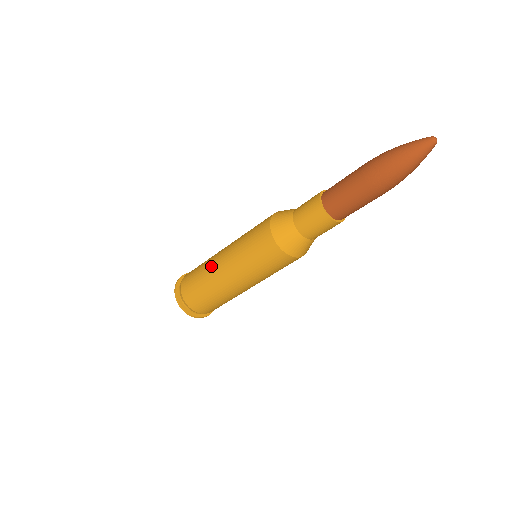
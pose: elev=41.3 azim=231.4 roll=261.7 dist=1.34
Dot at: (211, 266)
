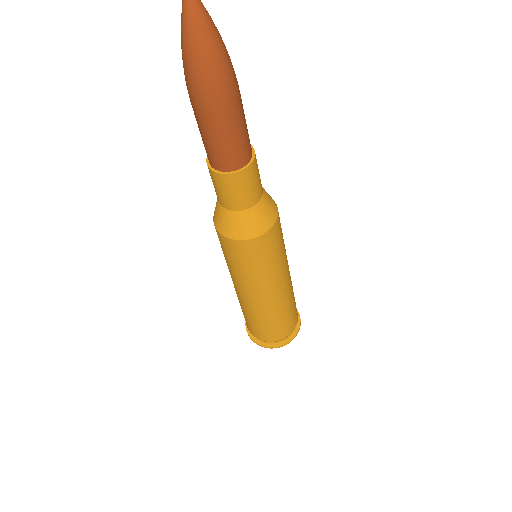
Dot at: occluded
